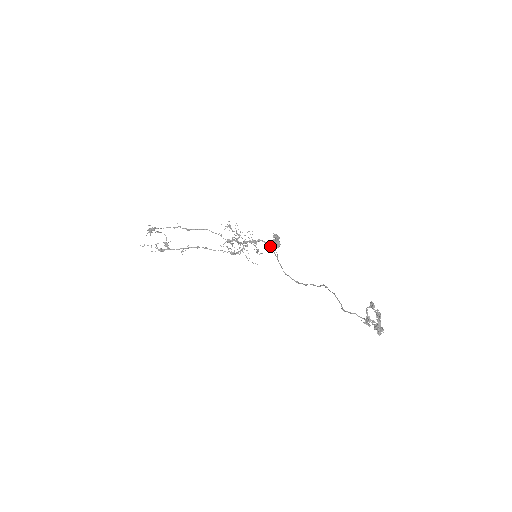
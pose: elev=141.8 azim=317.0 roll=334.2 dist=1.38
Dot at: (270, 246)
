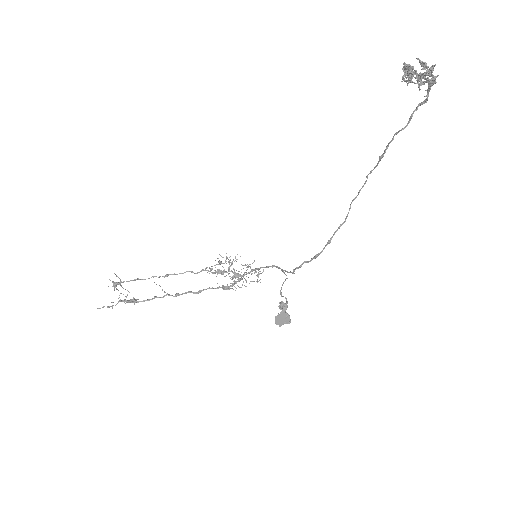
Dot at: (274, 266)
